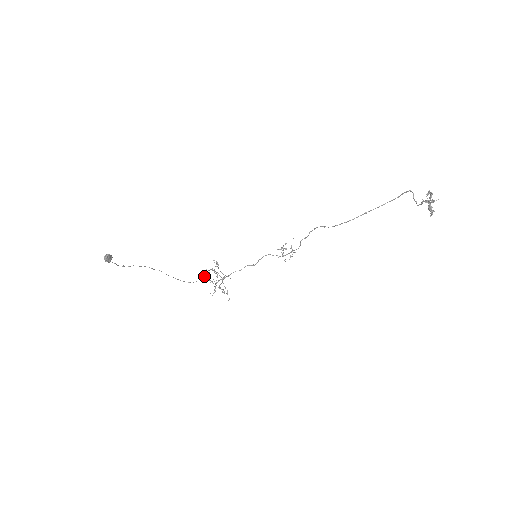
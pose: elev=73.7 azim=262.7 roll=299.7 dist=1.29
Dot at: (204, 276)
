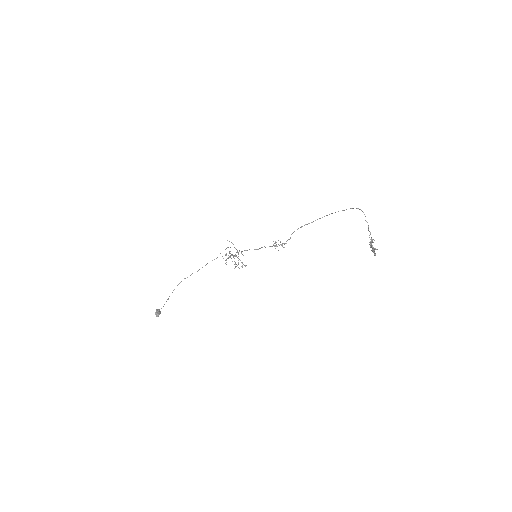
Dot at: occluded
